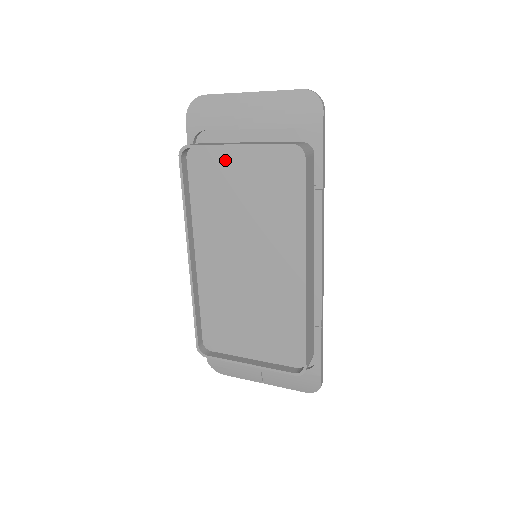
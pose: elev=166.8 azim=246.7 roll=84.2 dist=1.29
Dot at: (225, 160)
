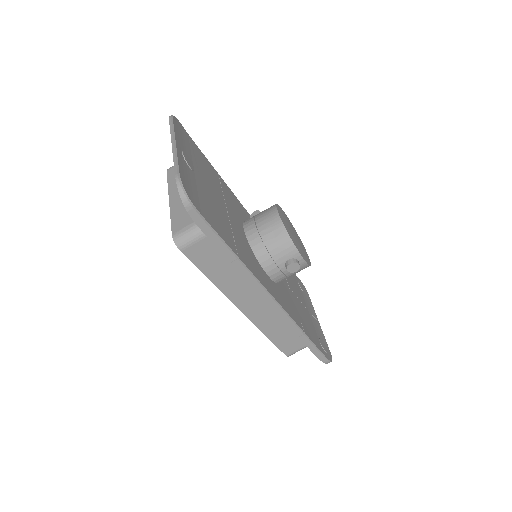
Dot at: occluded
